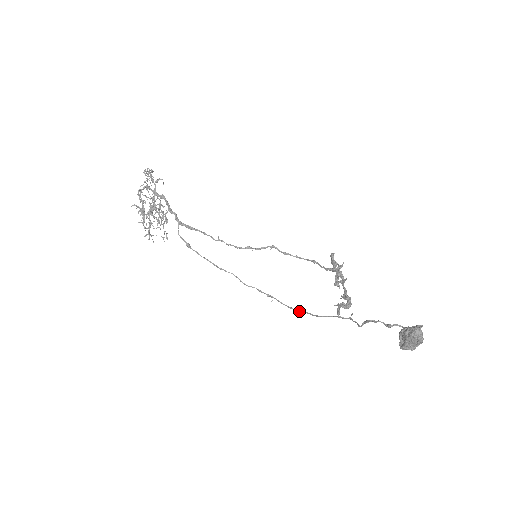
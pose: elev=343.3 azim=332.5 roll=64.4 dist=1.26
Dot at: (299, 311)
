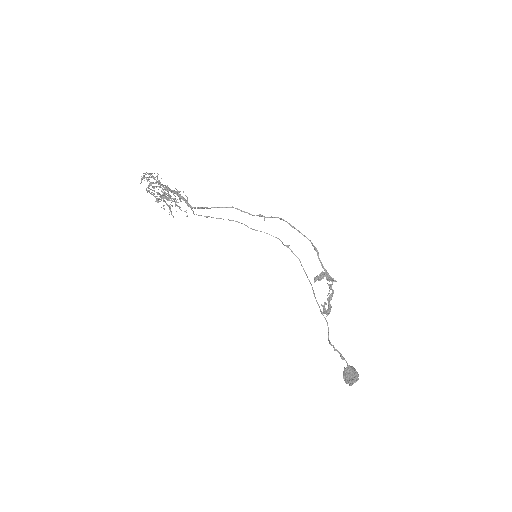
Dot at: occluded
